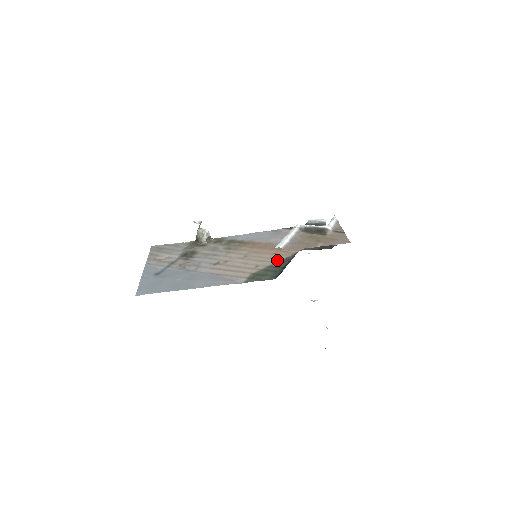
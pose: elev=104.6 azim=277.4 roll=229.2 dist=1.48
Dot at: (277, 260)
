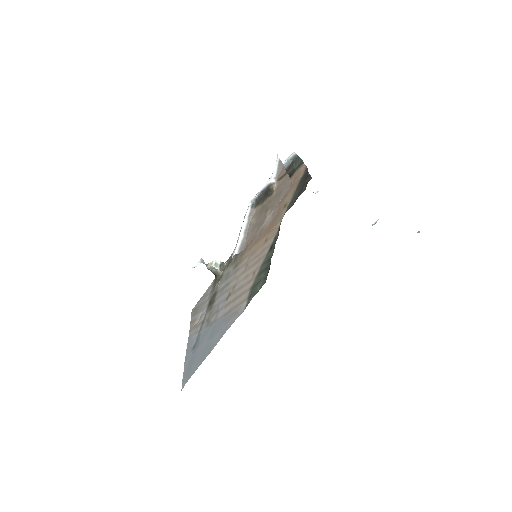
Dot at: (267, 250)
